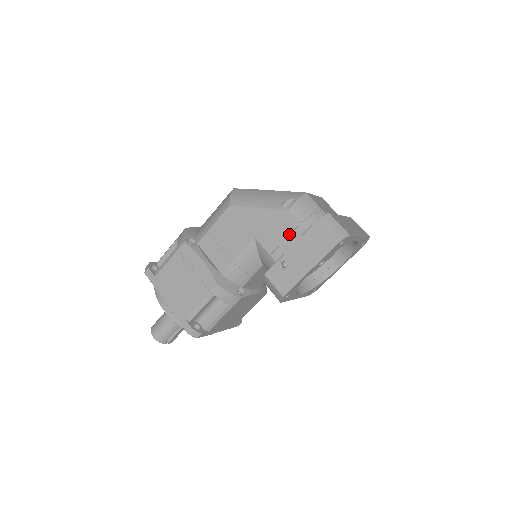
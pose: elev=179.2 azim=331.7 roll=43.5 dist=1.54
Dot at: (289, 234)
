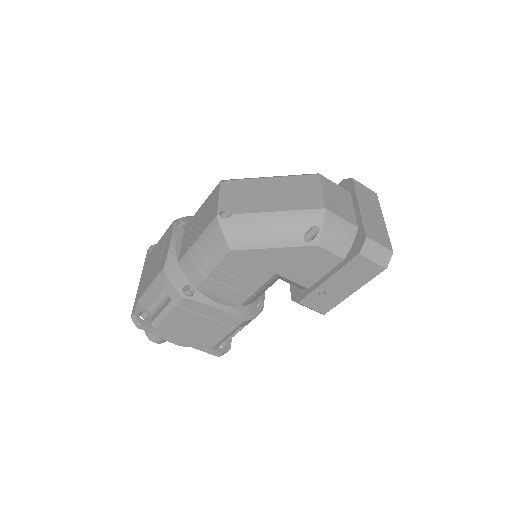
Dot at: (321, 265)
